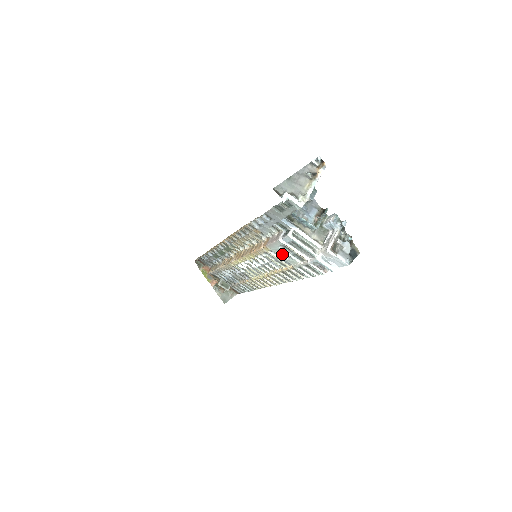
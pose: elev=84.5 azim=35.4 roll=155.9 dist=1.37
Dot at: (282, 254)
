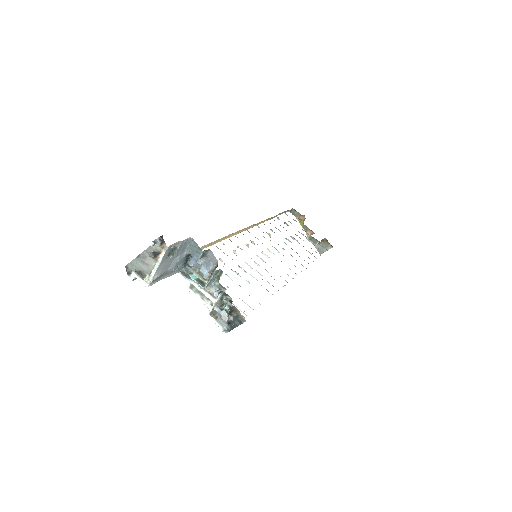
Dot at: occluded
